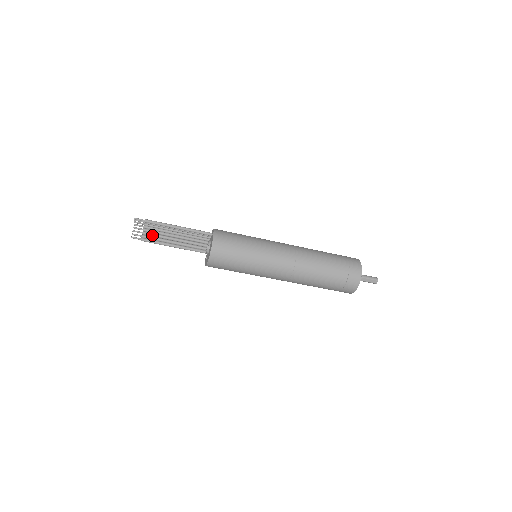
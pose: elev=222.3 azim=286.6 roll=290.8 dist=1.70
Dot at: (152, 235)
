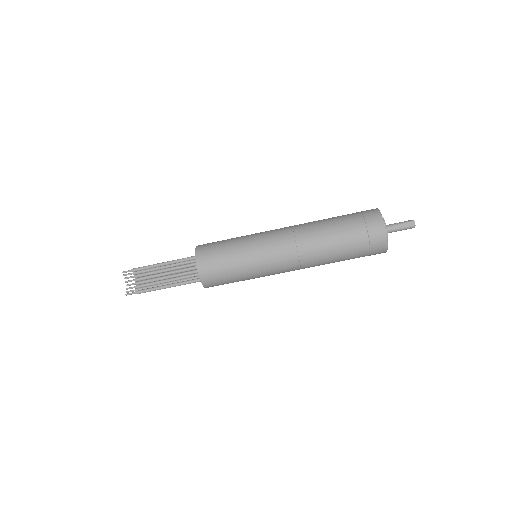
Dot at: (145, 285)
